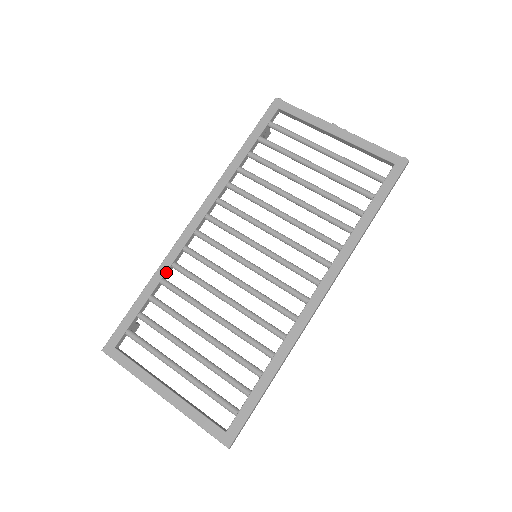
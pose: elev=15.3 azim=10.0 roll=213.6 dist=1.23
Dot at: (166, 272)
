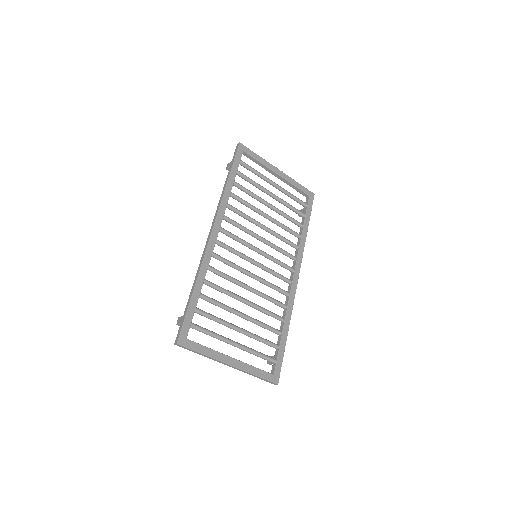
Dot at: occluded
